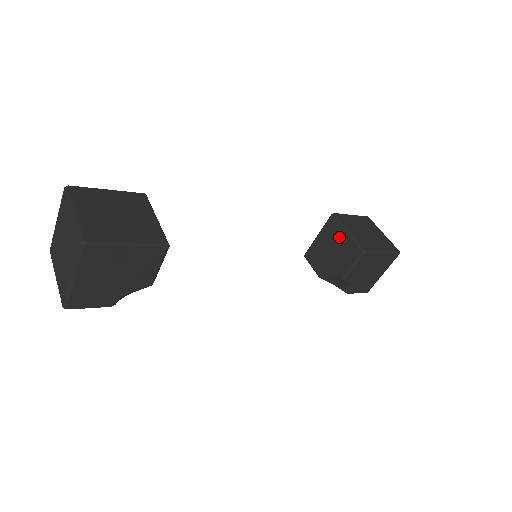
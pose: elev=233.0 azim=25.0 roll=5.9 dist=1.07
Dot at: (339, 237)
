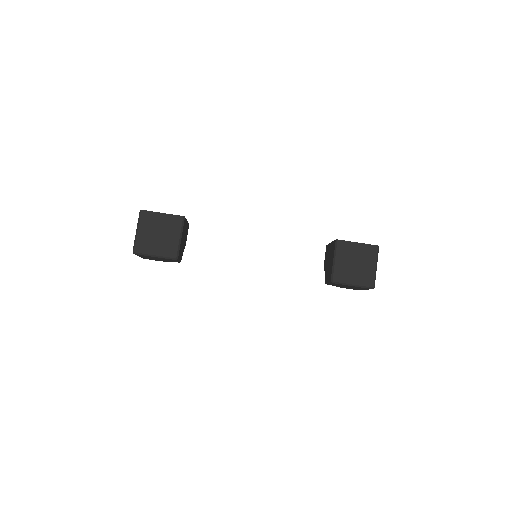
Dot at: (332, 258)
